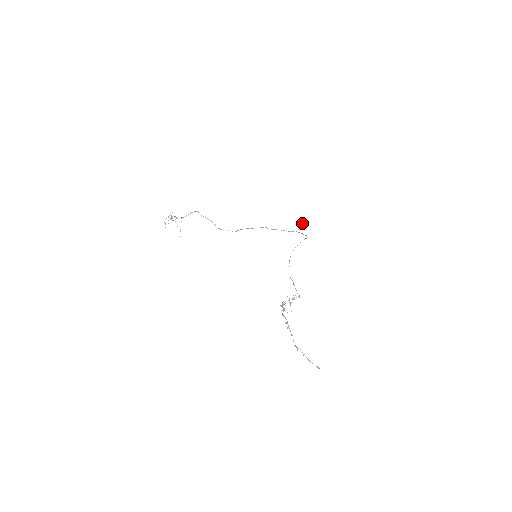
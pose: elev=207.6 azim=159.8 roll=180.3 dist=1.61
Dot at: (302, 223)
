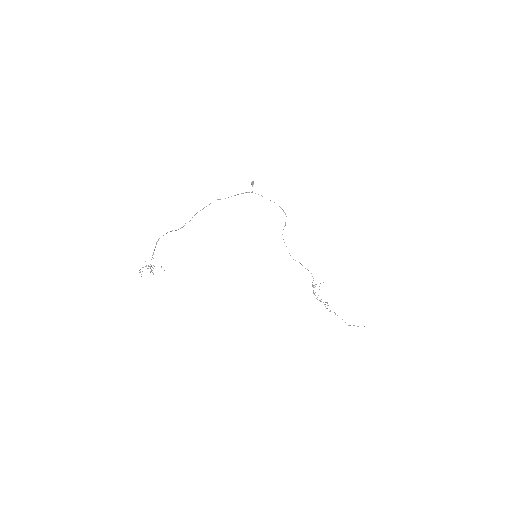
Dot at: occluded
